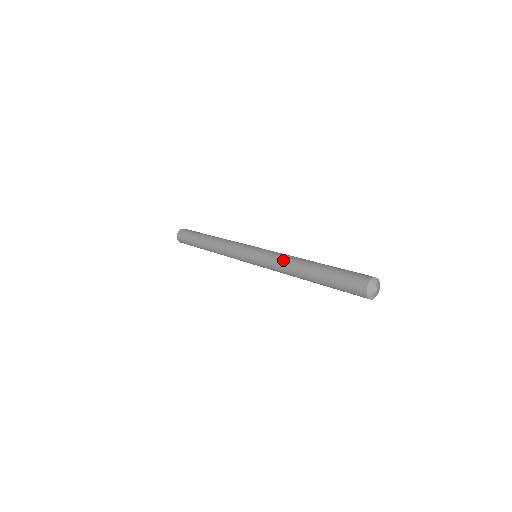
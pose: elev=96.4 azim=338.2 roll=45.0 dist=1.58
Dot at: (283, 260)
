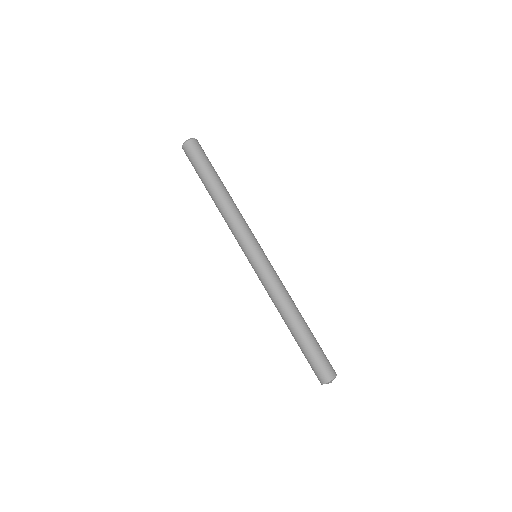
Dot at: (278, 296)
